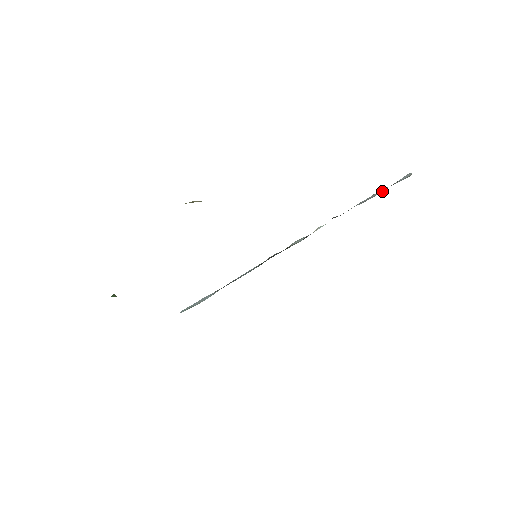
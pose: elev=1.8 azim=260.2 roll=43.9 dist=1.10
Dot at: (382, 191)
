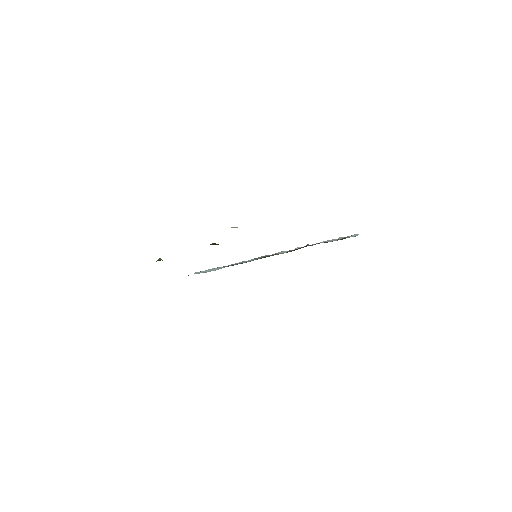
Dot at: (339, 239)
